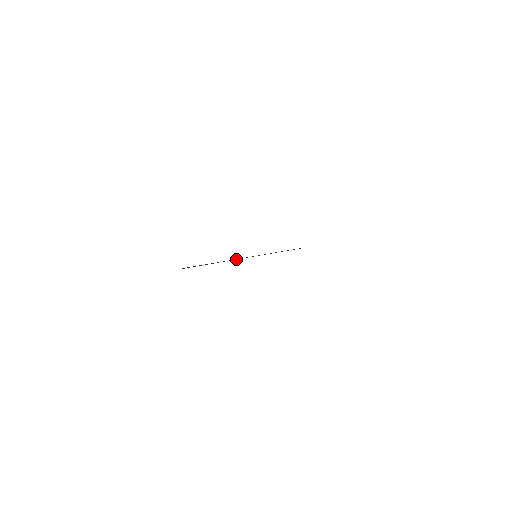
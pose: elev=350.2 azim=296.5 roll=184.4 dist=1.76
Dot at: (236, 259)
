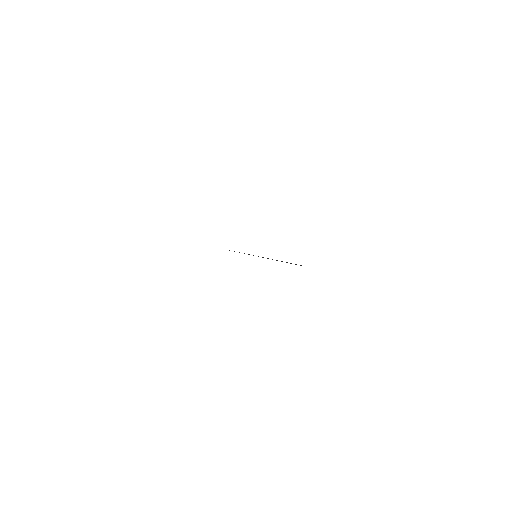
Dot at: occluded
